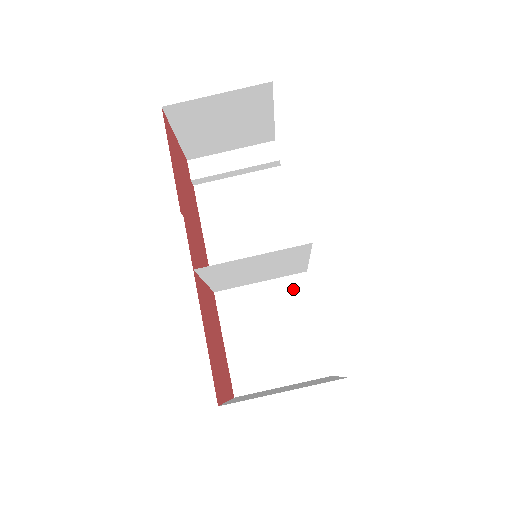
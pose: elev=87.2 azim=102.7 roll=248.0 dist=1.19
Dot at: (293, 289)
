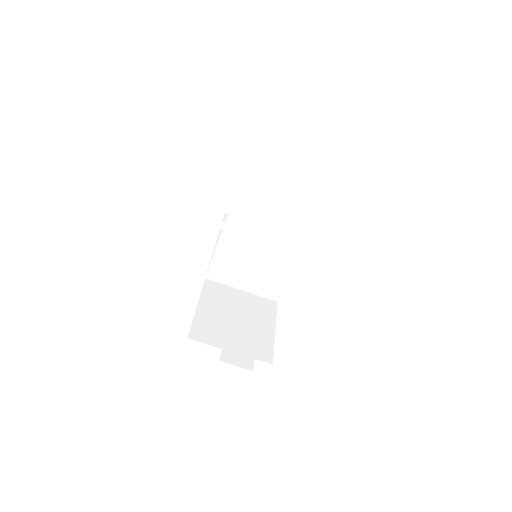
Dot at: (264, 305)
